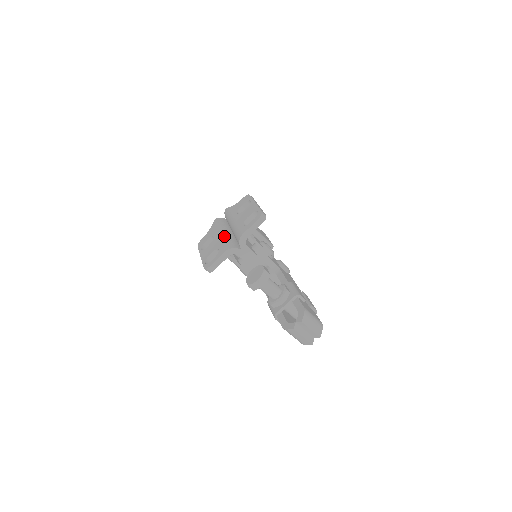
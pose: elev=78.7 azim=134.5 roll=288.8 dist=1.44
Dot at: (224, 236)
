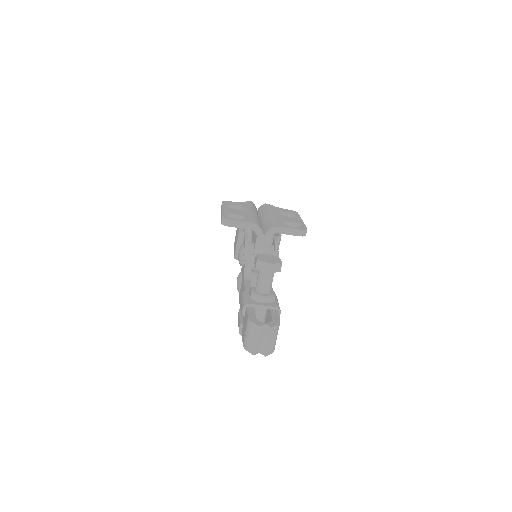
Dot at: (256, 215)
